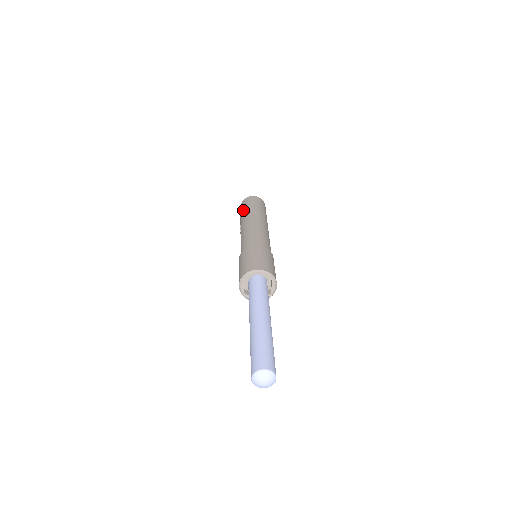
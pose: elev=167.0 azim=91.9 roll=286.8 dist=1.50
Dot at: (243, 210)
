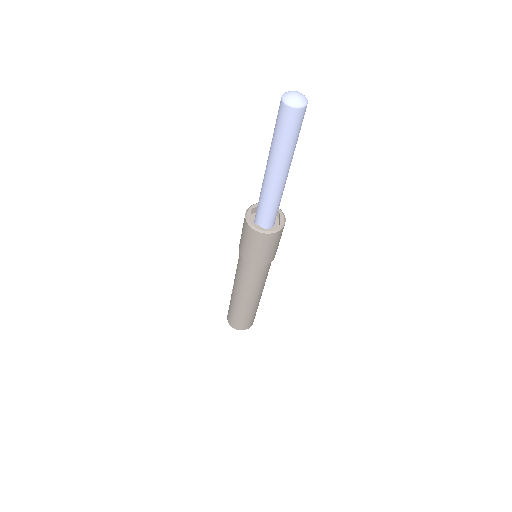
Dot at: occluded
